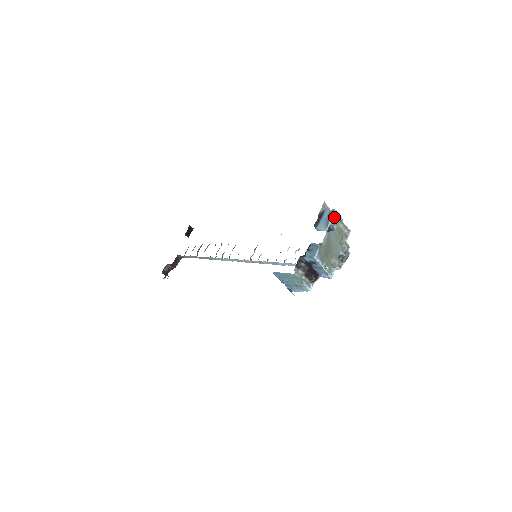
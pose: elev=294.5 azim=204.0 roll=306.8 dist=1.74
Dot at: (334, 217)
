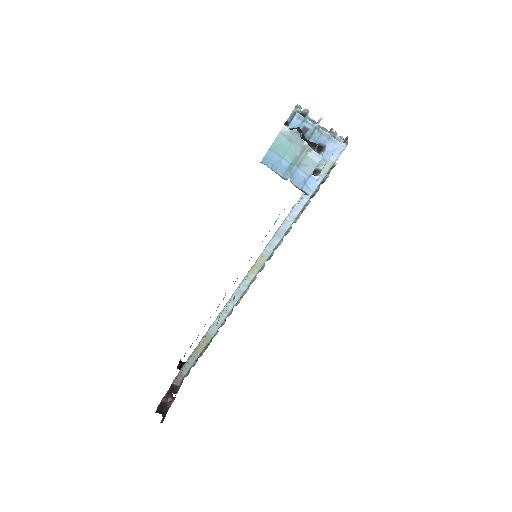
Dot at: occluded
